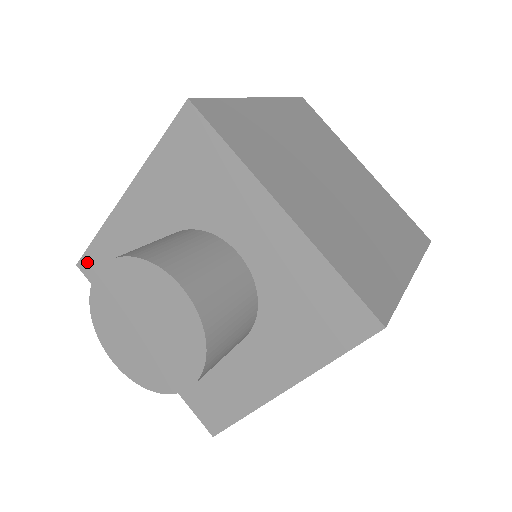
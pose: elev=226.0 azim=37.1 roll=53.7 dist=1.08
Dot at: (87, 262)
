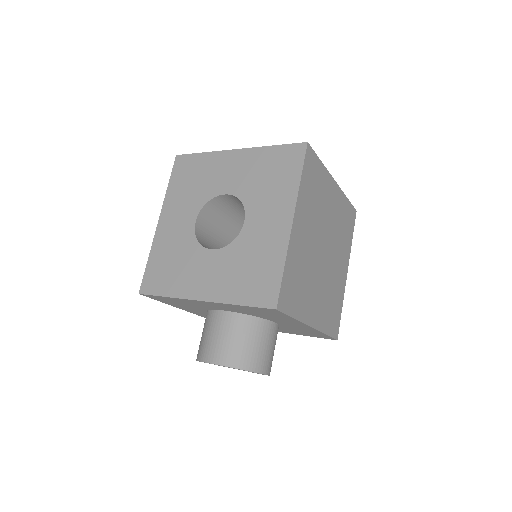
Dot at: (151, 296)
